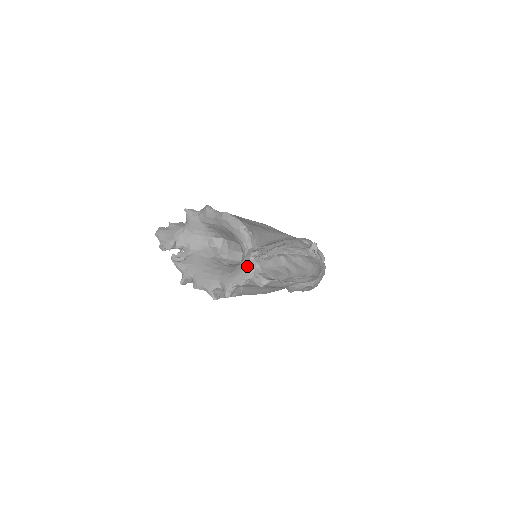
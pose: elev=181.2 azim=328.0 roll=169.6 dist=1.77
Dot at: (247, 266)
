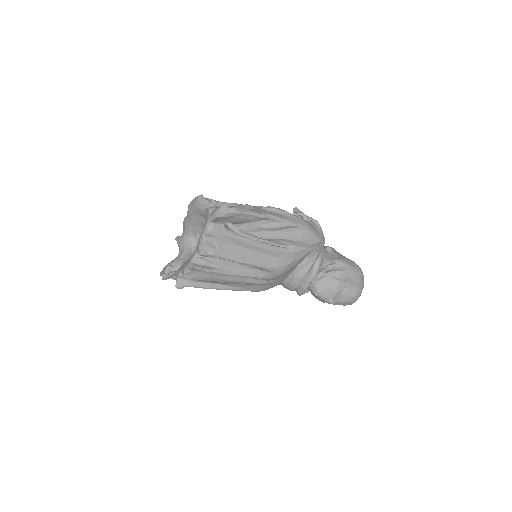
Dot at: (207, 216)
